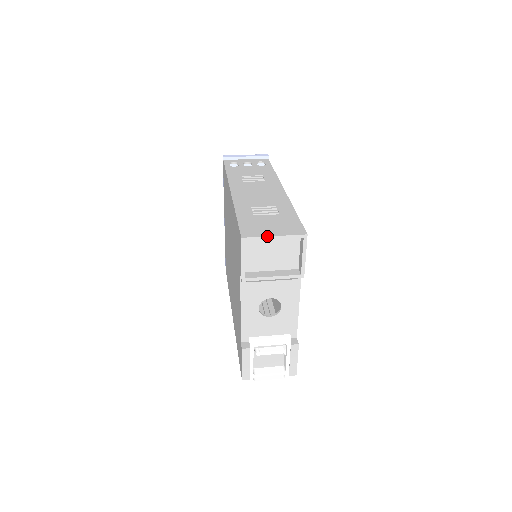
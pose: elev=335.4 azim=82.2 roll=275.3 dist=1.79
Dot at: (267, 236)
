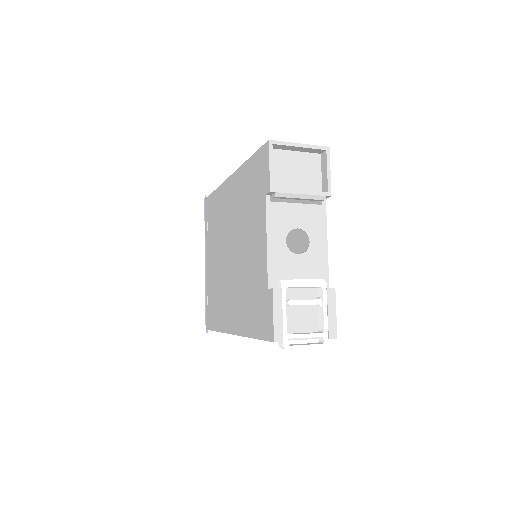
Dot at: occluded
